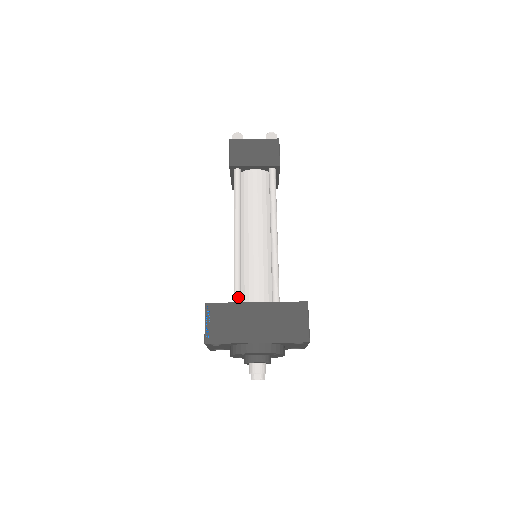
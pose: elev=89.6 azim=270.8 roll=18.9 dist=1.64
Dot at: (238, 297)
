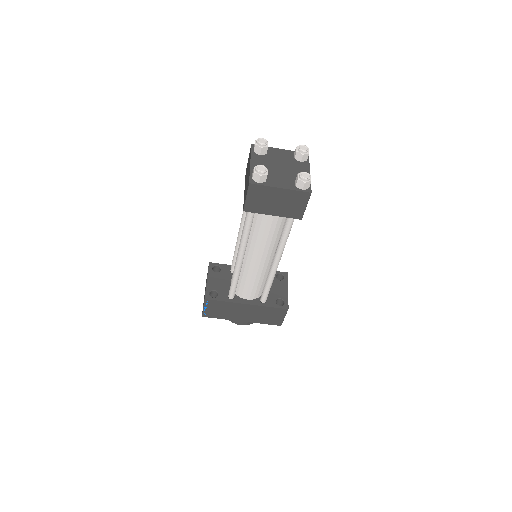
Dot at: (233, 296)
